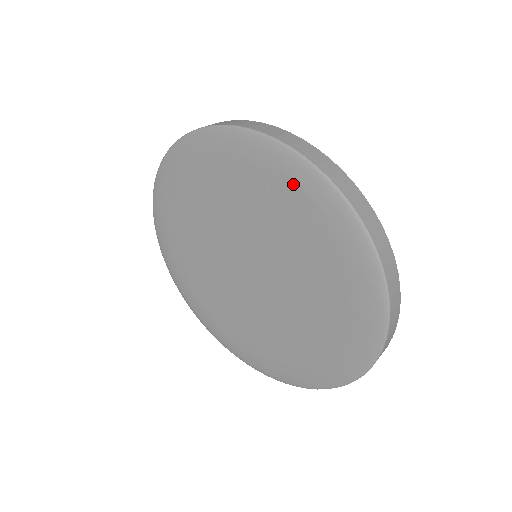
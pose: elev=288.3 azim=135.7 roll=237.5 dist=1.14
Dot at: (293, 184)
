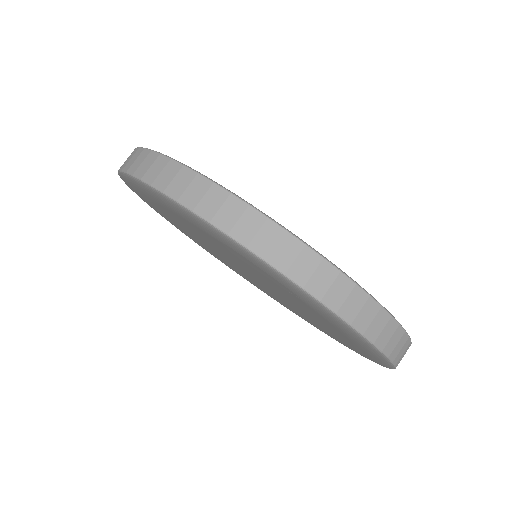
Dot at: (251, 262)
